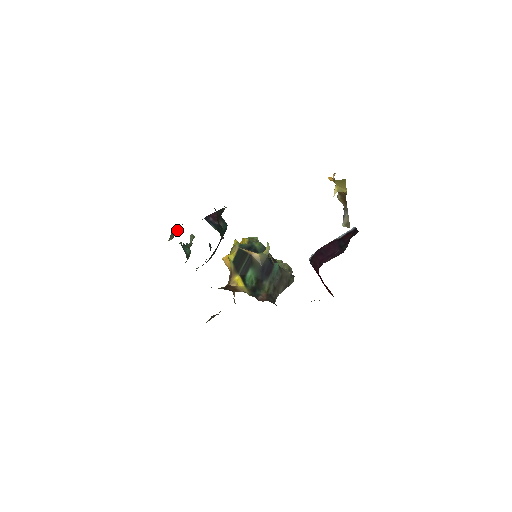
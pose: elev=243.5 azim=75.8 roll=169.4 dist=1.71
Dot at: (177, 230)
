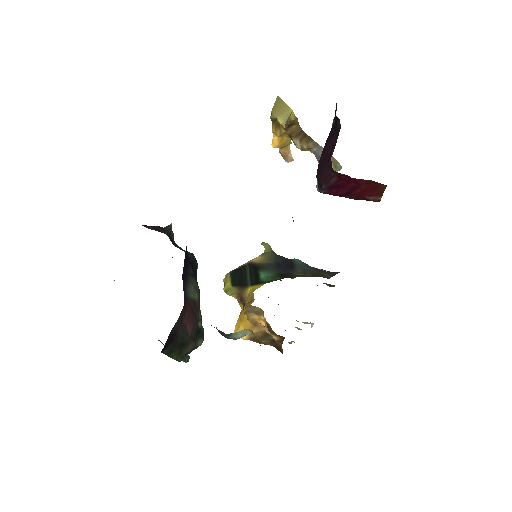
Dot at: occluded
